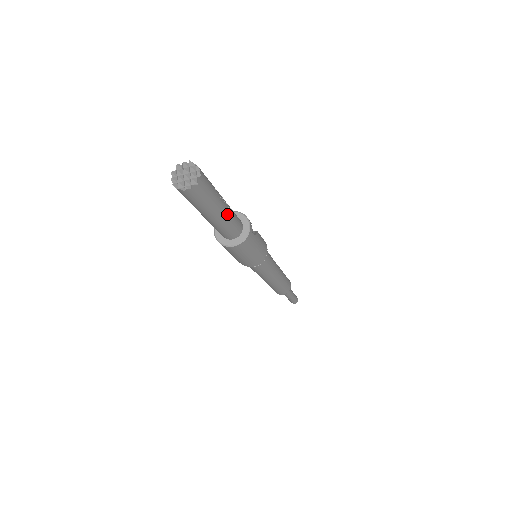
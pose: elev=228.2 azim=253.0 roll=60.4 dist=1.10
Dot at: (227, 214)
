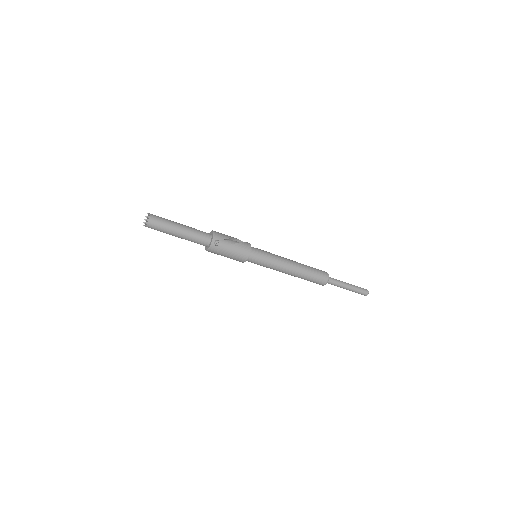
Dot at: (185, 236)
